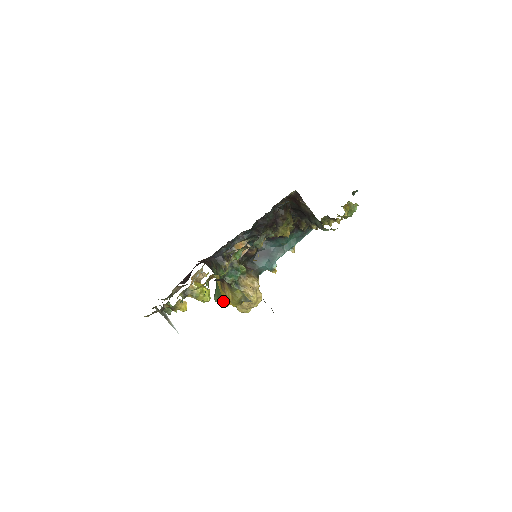
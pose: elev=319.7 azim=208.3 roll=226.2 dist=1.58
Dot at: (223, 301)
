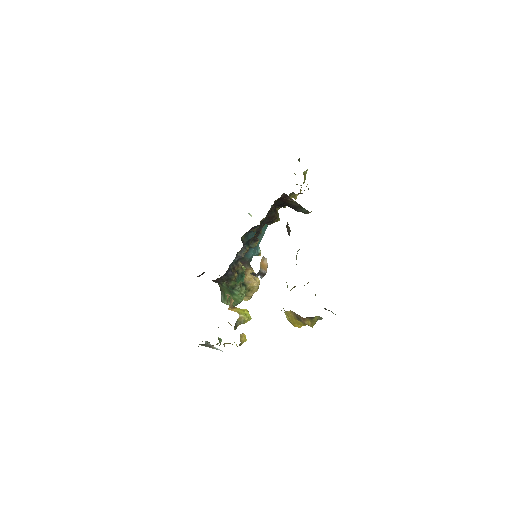
Dot at: (294, 325)
